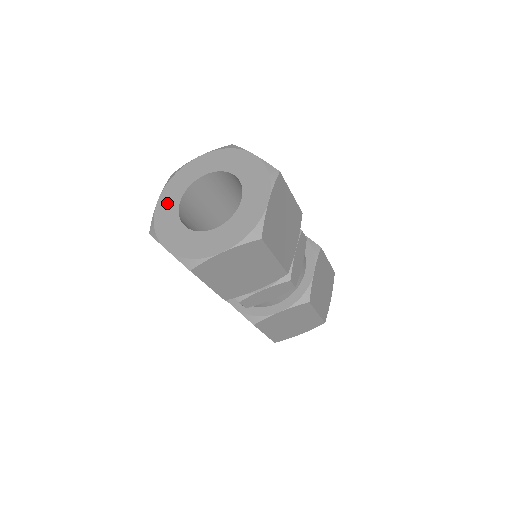
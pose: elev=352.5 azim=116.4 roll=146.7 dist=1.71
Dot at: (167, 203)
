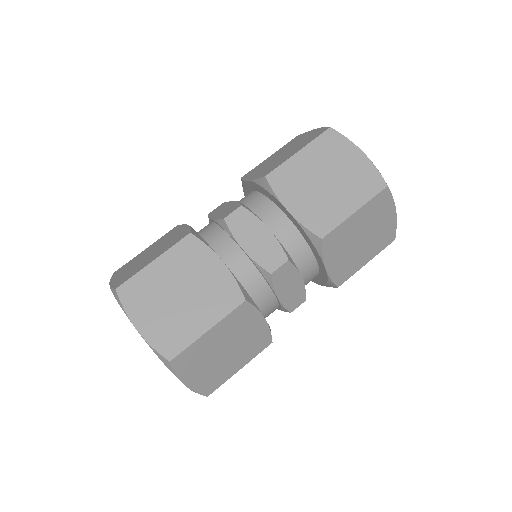
Dot at: occluded
